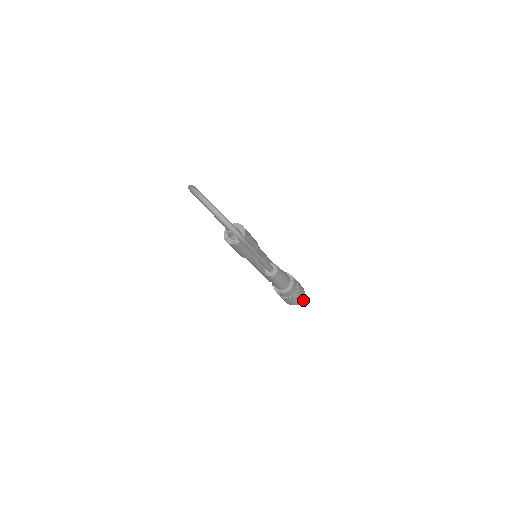
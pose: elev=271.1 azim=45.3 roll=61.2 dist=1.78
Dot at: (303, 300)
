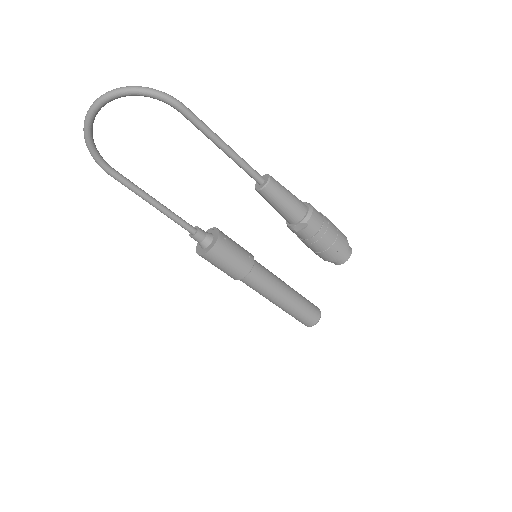
Dot at: (349, 246)
